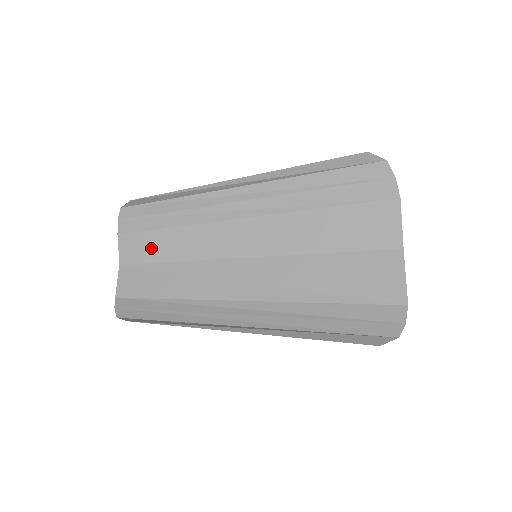
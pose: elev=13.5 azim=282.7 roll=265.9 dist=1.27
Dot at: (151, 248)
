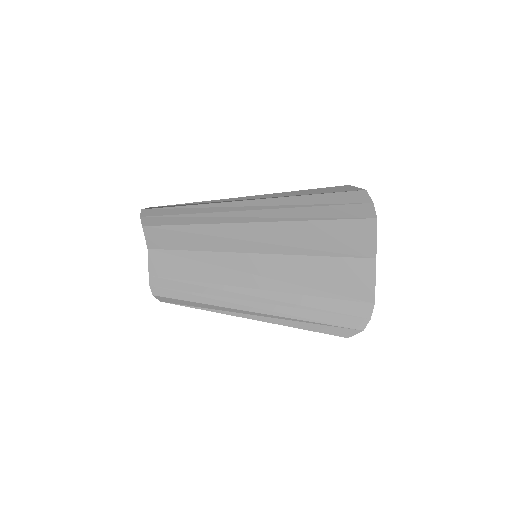
Dot at: (171, 239)
